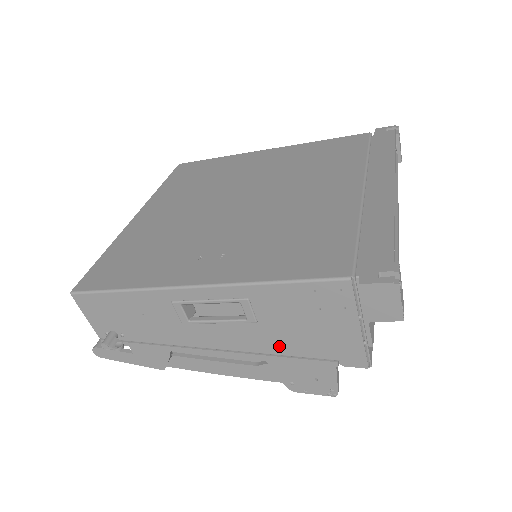
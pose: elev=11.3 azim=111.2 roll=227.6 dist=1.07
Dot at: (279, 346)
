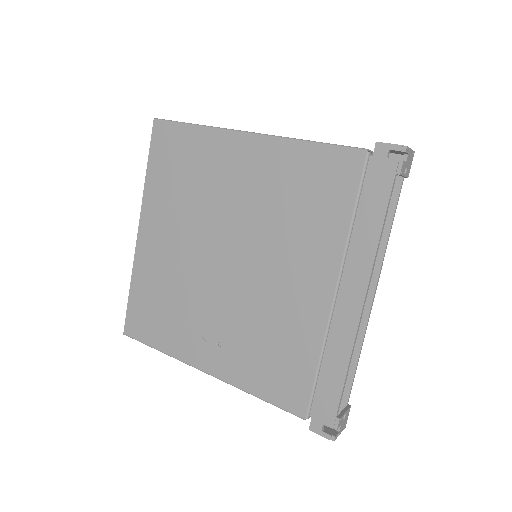
Dot at: occluded
